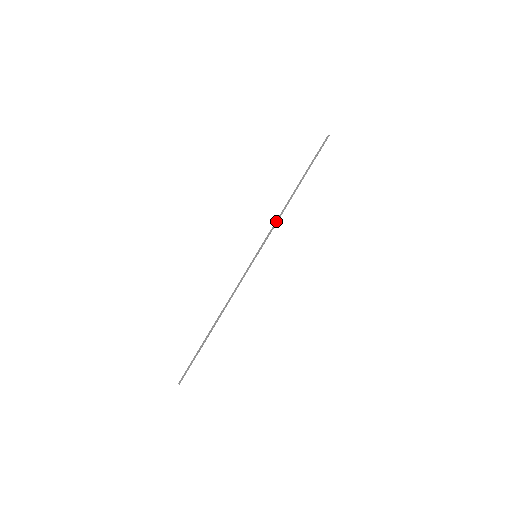
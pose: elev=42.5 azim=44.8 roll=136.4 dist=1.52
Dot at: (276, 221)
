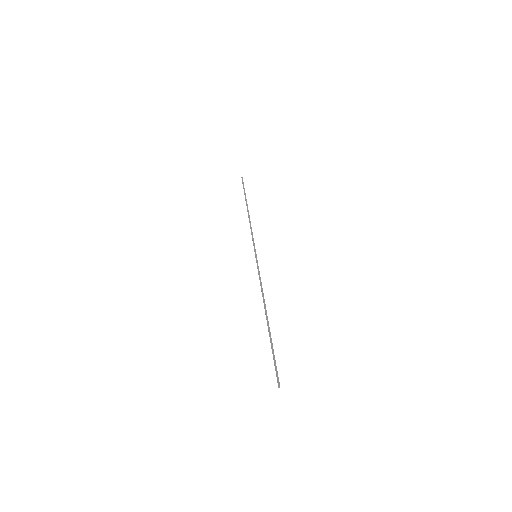
Dot at: occluded
